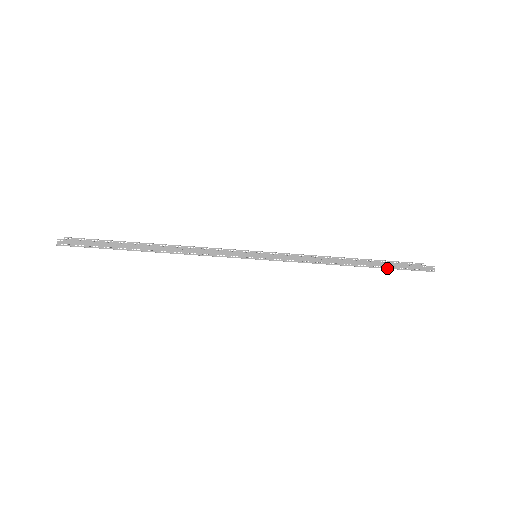
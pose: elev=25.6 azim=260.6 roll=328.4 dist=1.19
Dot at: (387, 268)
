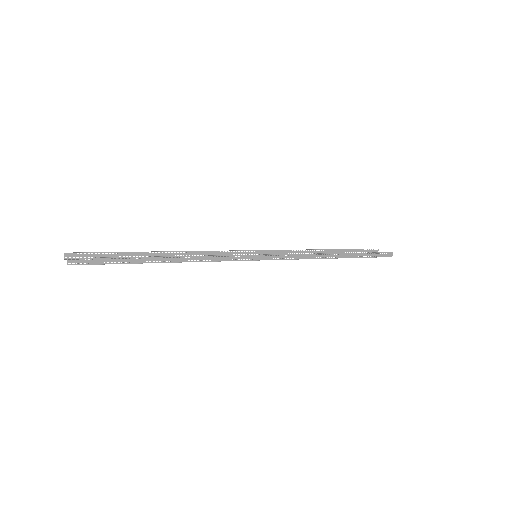
Dot at: (360, 257)
